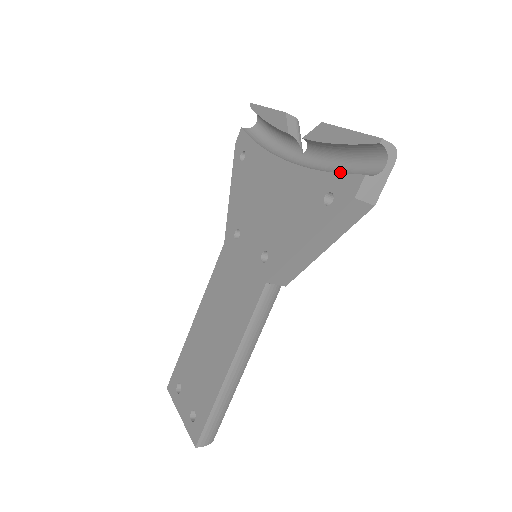
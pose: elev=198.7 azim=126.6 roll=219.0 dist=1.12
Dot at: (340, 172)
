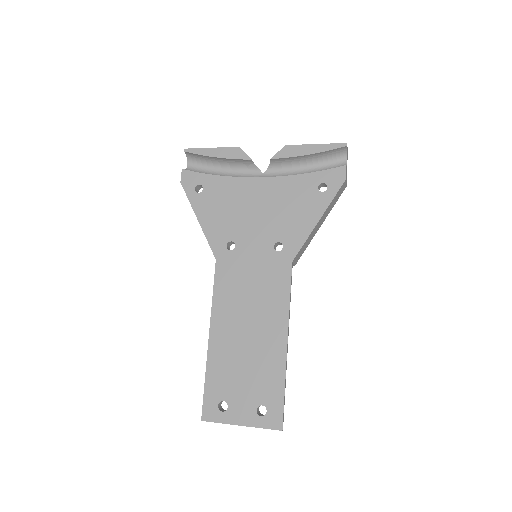
Dot at: occluded
